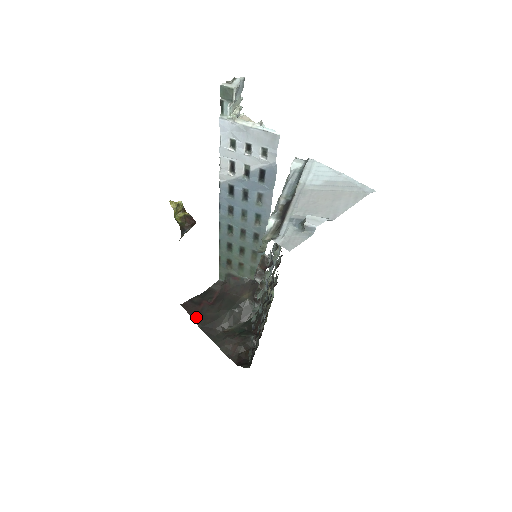
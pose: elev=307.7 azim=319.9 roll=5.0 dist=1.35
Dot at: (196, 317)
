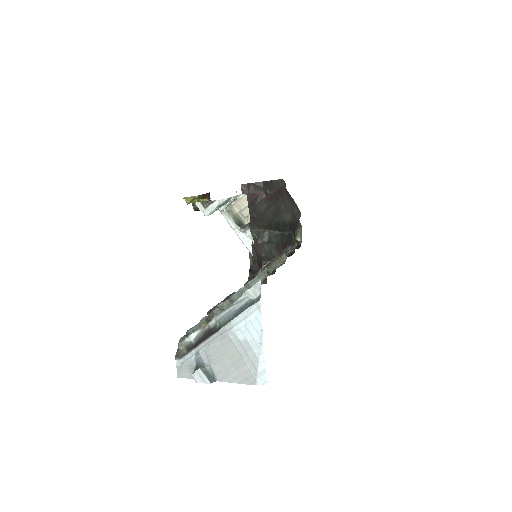
Dot at: occluded
